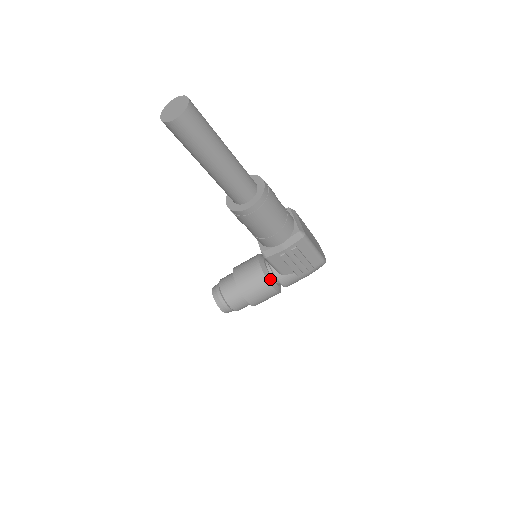
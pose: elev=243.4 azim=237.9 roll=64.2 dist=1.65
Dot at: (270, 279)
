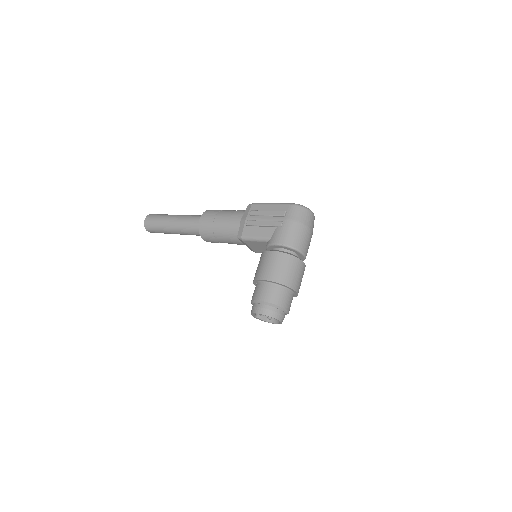
Dot at: occluded
